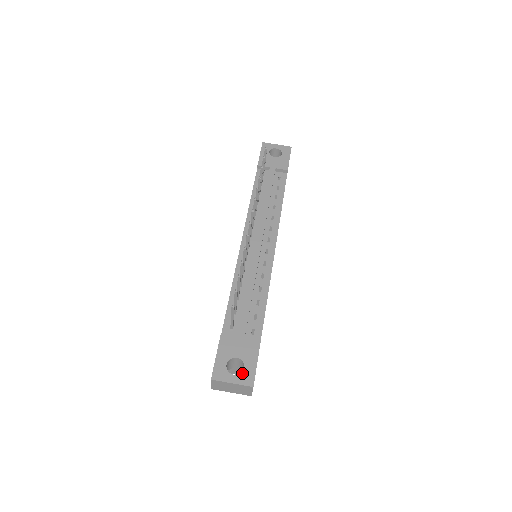
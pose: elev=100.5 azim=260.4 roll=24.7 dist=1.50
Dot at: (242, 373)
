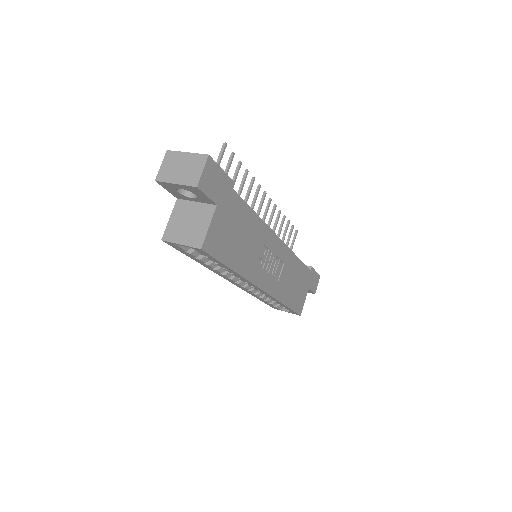
Dot at: occluded
